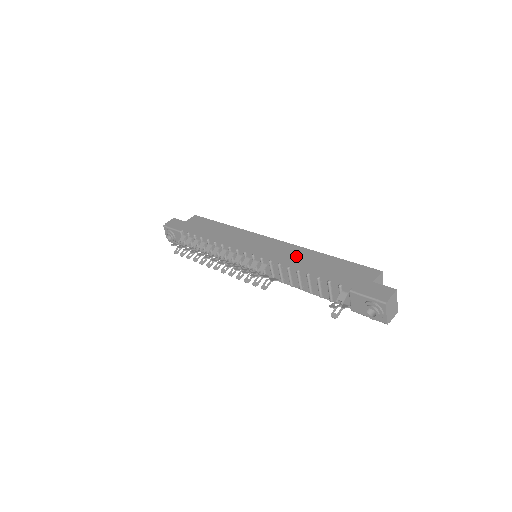
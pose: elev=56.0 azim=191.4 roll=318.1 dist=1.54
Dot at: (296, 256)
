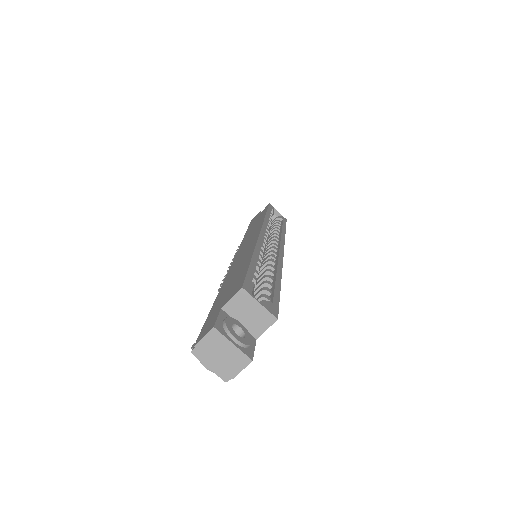
Dot at: (240, 260)
